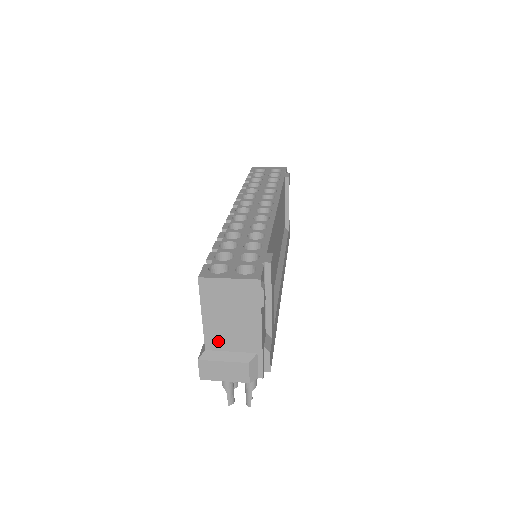
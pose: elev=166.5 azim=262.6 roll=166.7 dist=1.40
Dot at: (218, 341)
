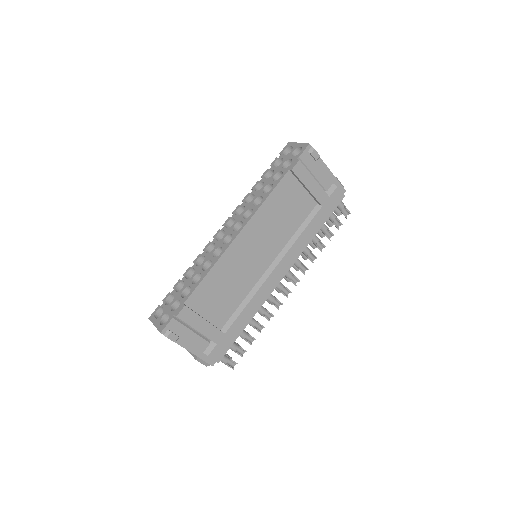
Dot at: occluded
